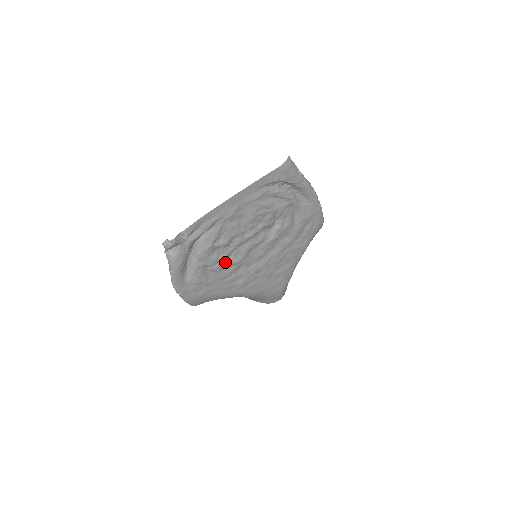
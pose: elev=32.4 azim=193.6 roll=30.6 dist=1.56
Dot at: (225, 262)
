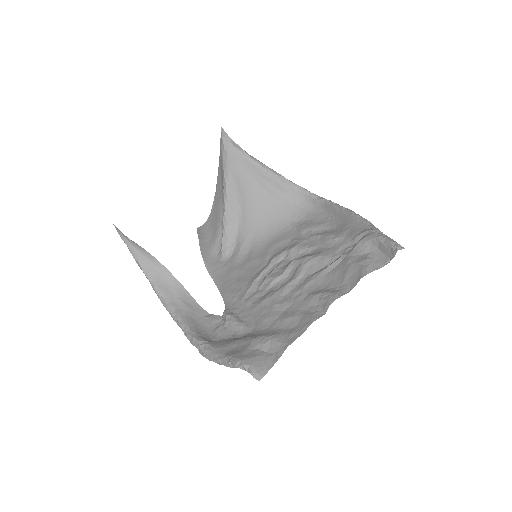
Dot at: (256, 307)
